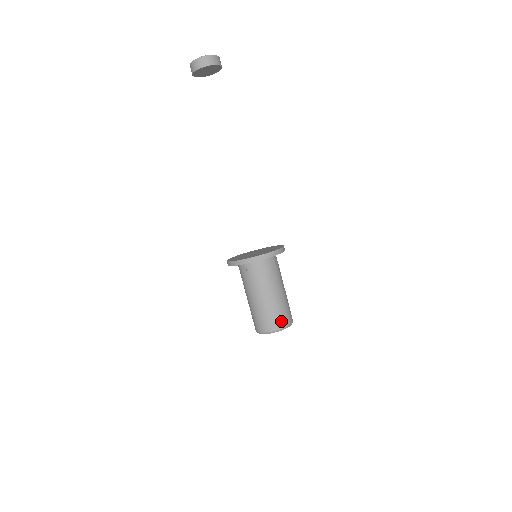
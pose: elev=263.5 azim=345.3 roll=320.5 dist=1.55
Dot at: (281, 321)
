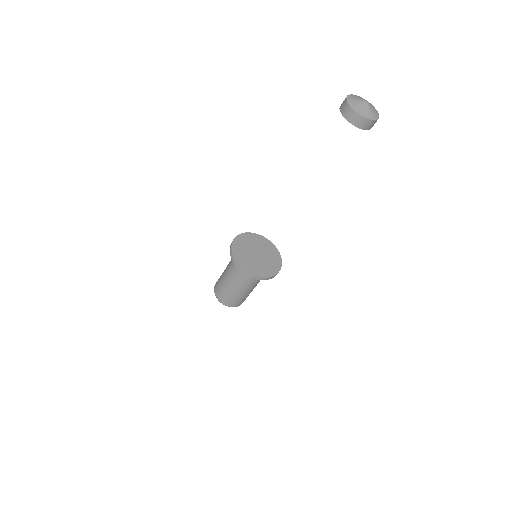
Dot at: (239, 303)
